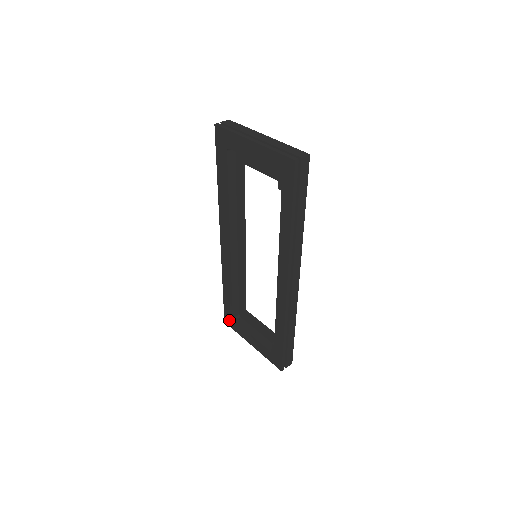
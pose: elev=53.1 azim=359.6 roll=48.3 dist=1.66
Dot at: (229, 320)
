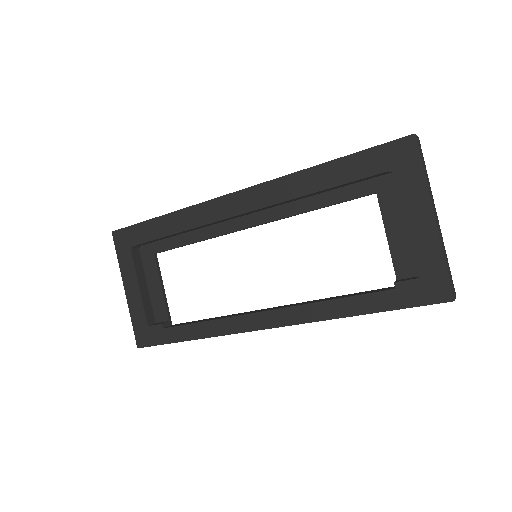
Dot at: (123, 240)
